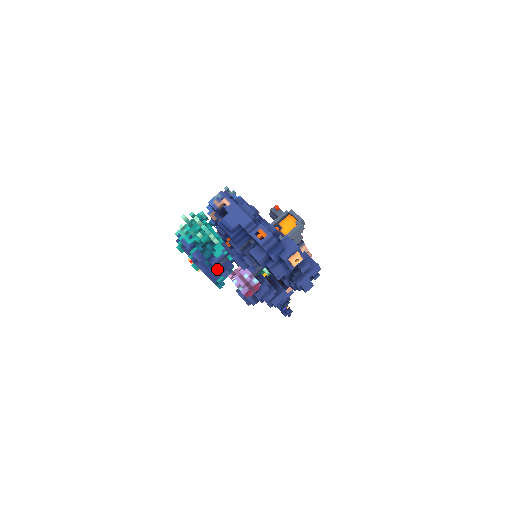
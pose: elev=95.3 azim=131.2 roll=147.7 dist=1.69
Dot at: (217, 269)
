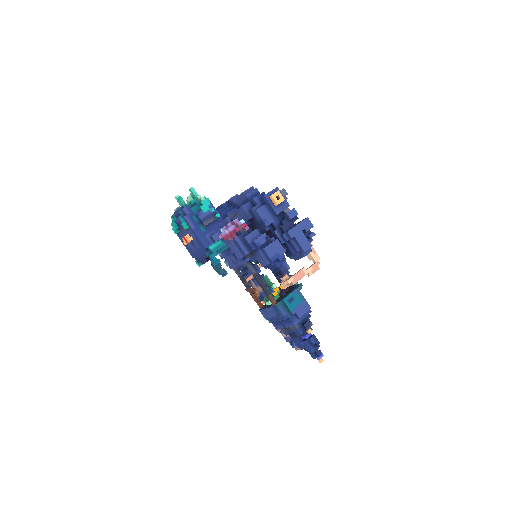
Dot at: (207, 232)
